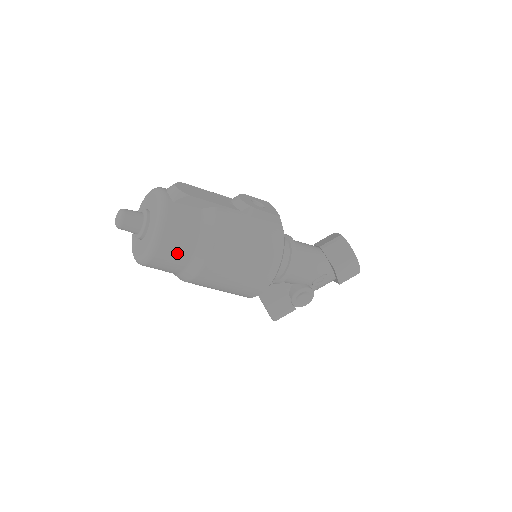
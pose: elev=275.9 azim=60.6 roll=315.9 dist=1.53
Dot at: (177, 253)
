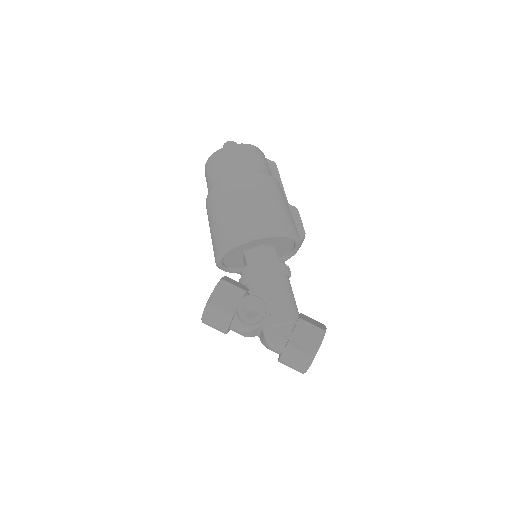
Dot at: (240, 158)
